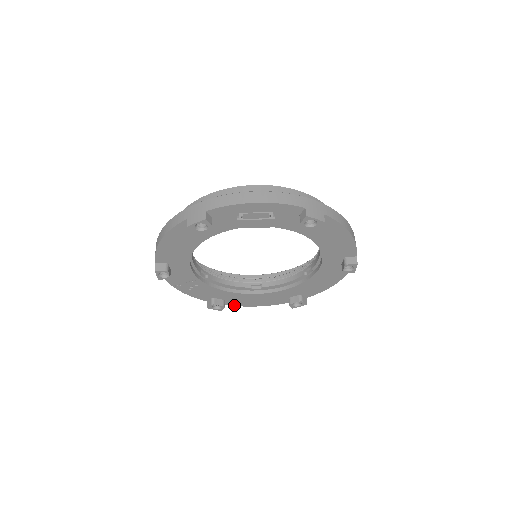
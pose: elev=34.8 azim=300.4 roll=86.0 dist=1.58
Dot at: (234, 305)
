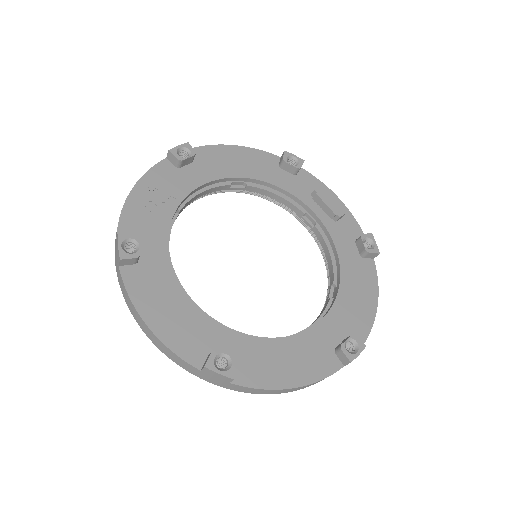
Dot at: (127, 287)
